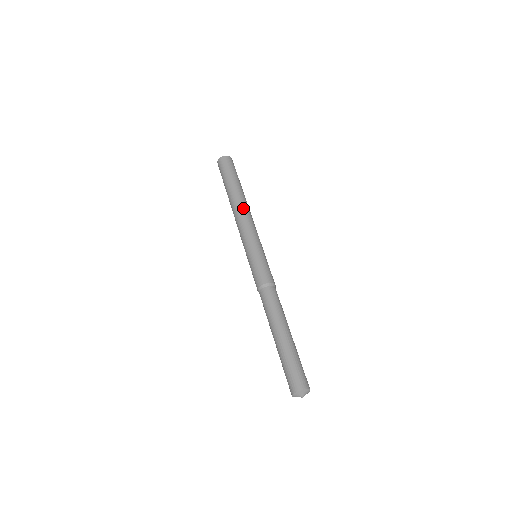
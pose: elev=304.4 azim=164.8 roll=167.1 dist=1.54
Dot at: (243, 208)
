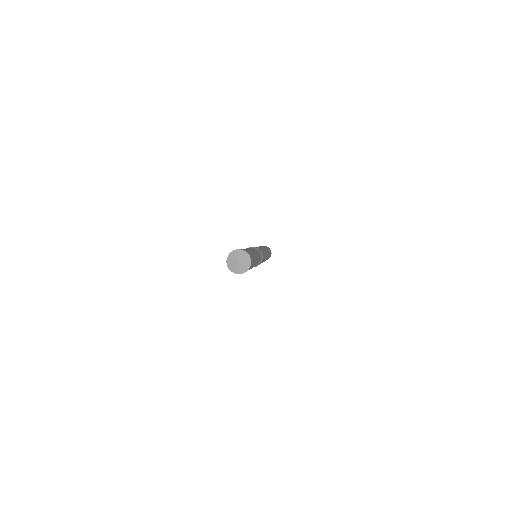
Dot at: (265, 248)
